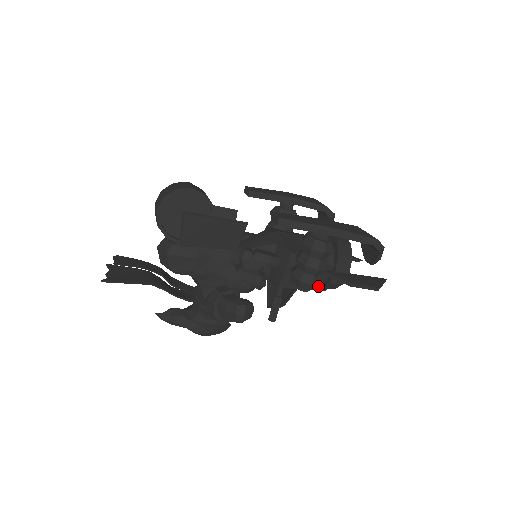
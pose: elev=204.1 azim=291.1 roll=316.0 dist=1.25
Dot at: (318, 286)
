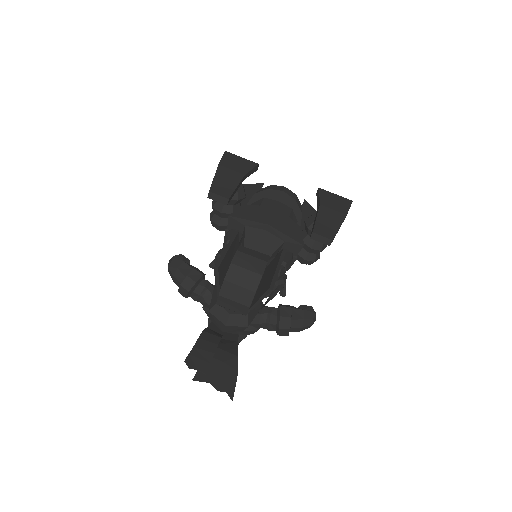
Dot at: occluded
